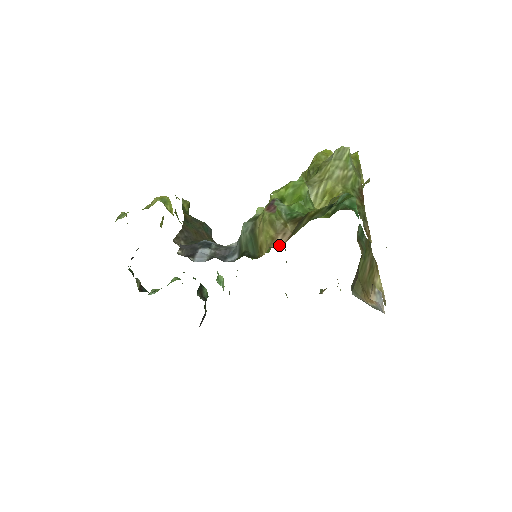
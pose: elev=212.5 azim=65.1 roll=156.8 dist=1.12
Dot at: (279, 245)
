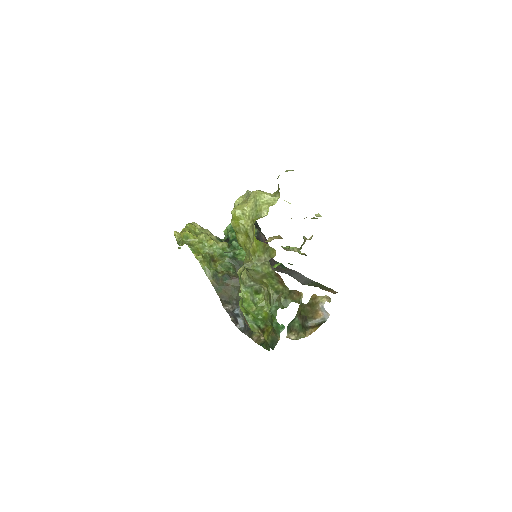
Dot at: occluded
